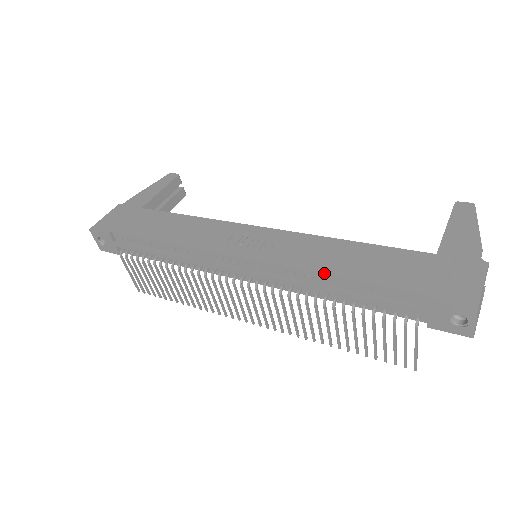
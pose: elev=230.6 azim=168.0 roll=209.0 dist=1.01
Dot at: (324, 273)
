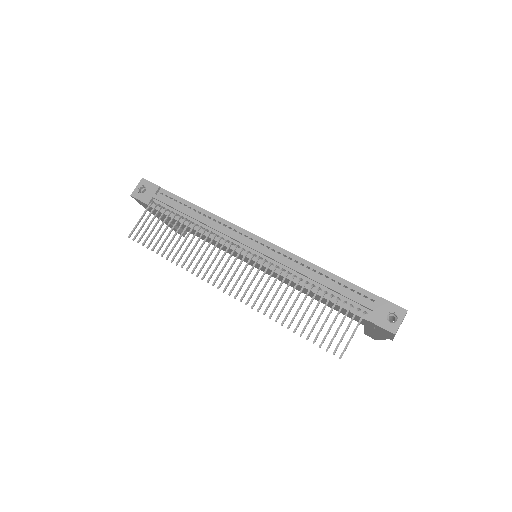
Dot at: occluded
